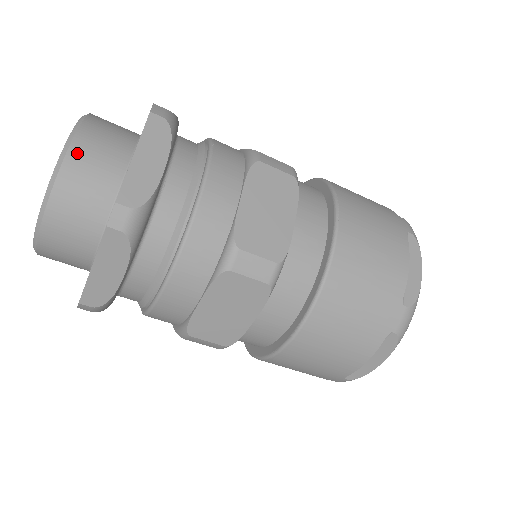
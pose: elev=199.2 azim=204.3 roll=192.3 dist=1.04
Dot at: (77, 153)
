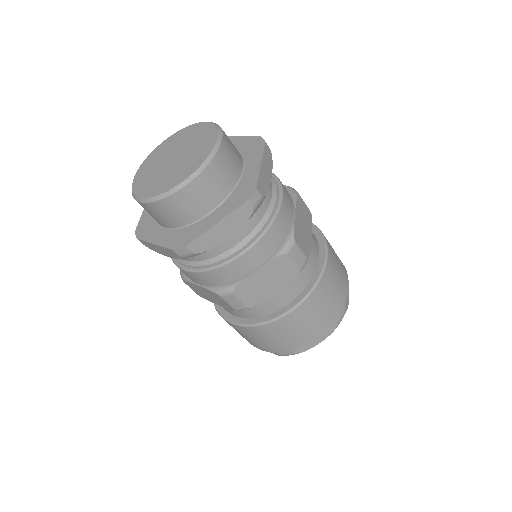
Dot at: (224, 147)
